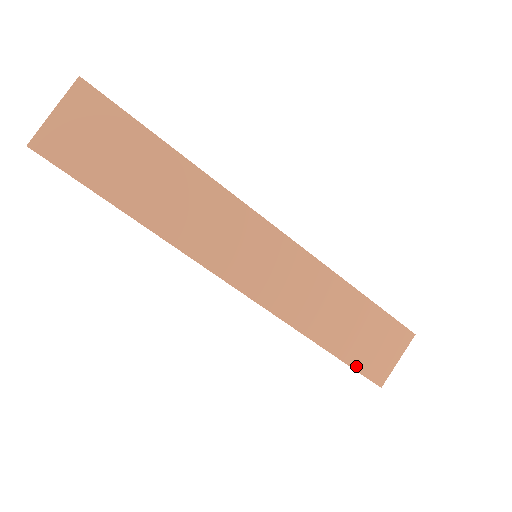
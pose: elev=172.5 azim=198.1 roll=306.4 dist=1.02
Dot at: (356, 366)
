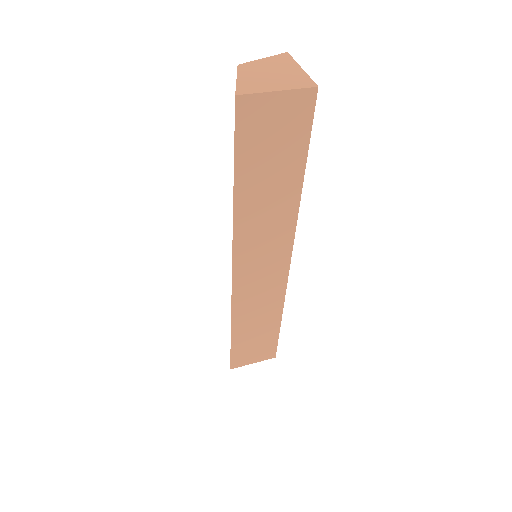
Dot at: (233, 353)
